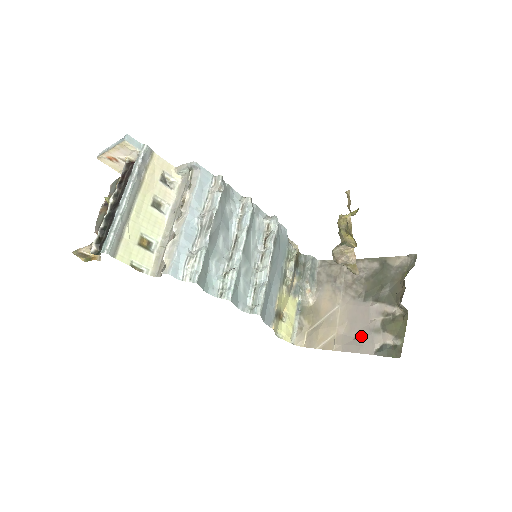
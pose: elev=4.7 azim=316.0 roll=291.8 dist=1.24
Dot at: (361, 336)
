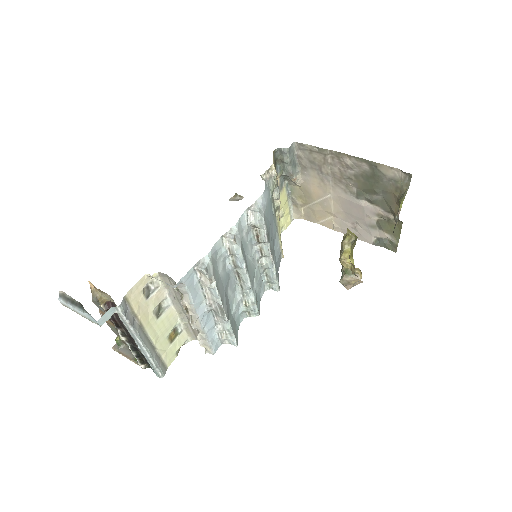
Dot at: (358, 227)
